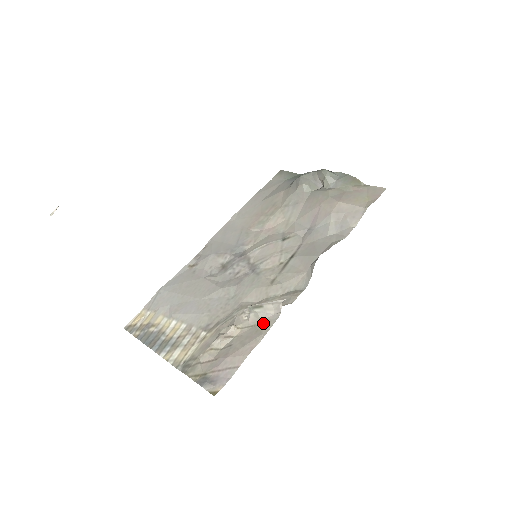
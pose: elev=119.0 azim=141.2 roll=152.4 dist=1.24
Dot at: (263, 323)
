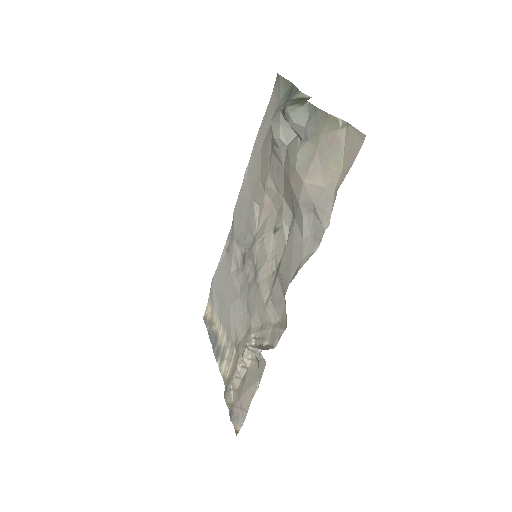
Dot at: (259, 364)
